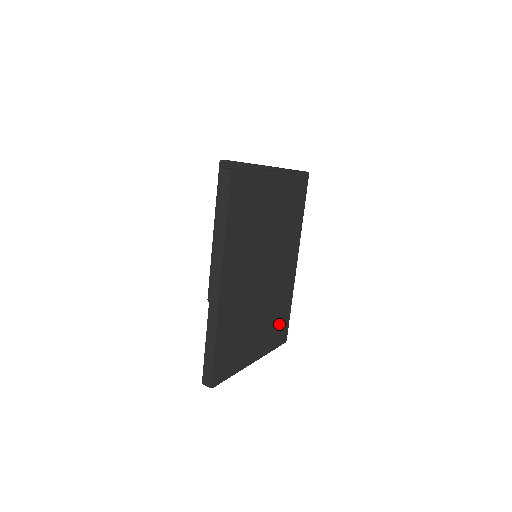
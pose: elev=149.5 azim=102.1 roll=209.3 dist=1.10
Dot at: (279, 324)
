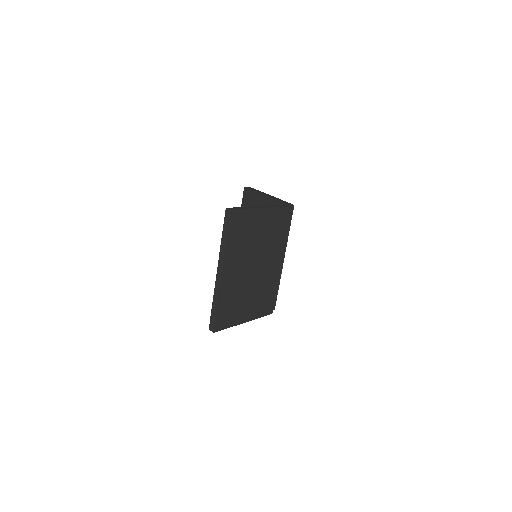
Dot at: (266, 301)
